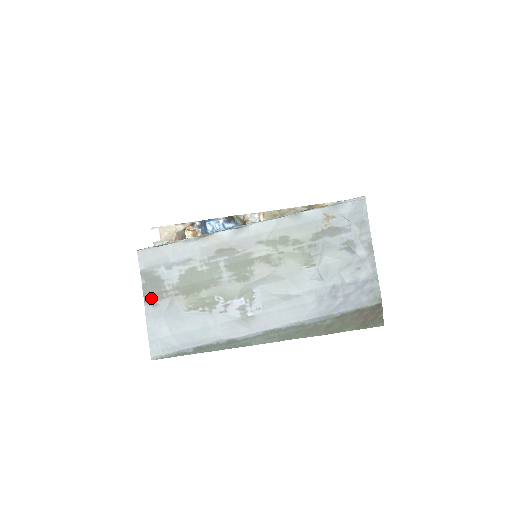
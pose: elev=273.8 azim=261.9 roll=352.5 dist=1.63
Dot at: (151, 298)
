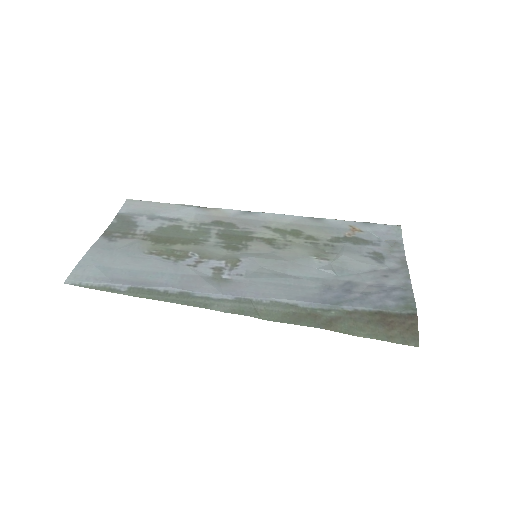
Dot at: (112, 234)
